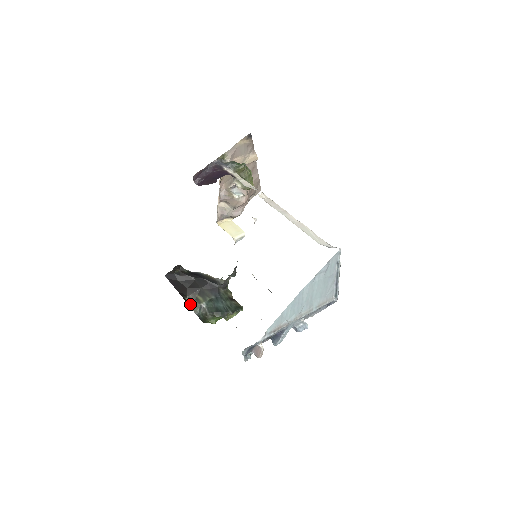
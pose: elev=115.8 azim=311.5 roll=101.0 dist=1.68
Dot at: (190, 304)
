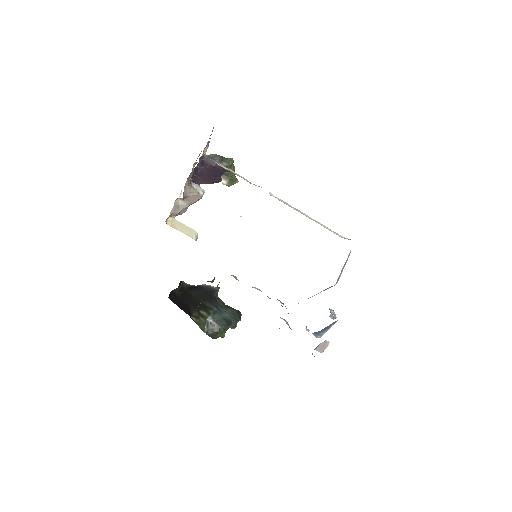
Dot at: (197, 323)
